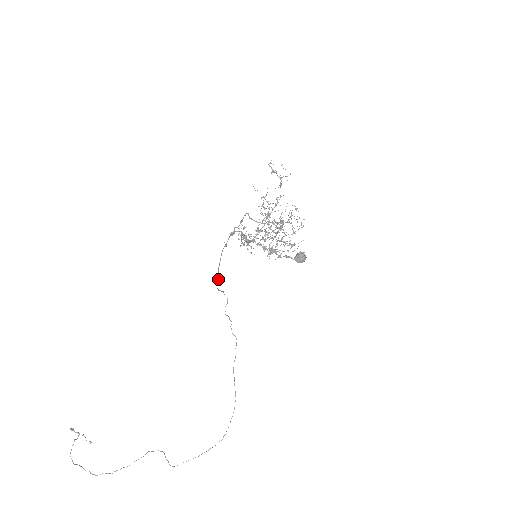
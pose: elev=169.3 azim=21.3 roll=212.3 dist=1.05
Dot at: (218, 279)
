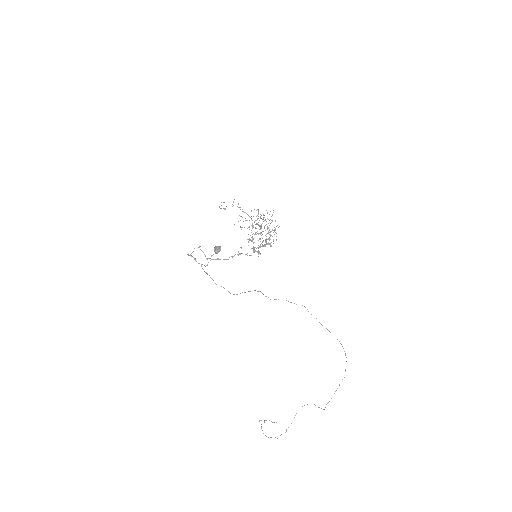
Dot at: occluded
